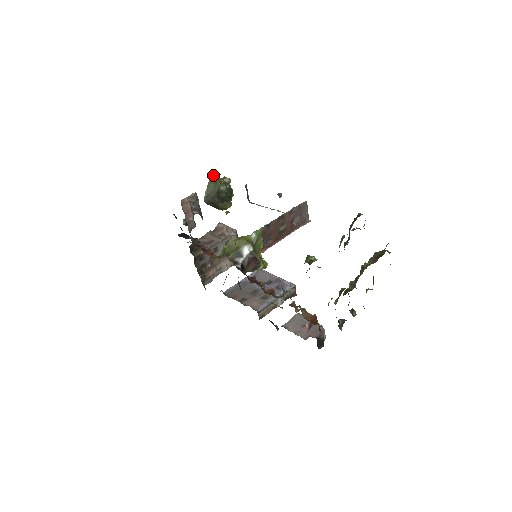
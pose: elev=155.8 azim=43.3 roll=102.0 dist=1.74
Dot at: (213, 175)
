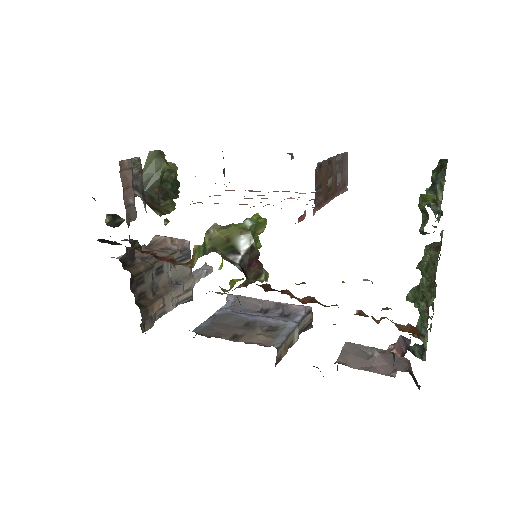
Dot at: (153, 152)
